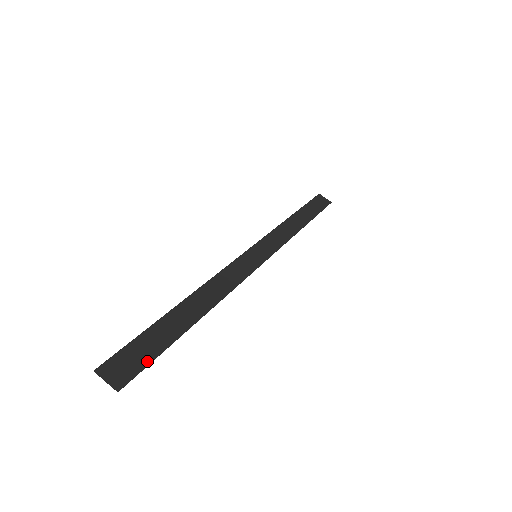
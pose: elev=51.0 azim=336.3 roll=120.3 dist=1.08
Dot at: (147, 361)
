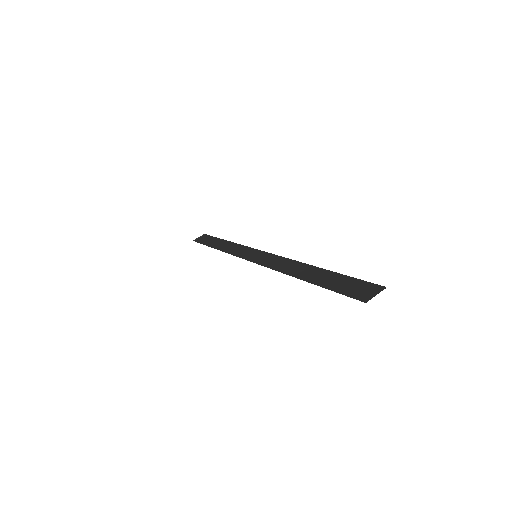
Dot at: (357, 282)
